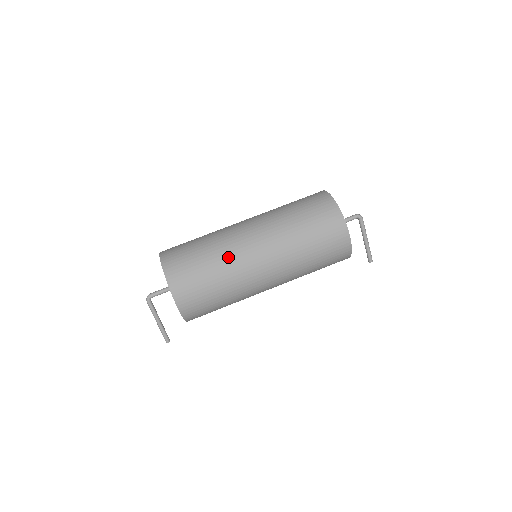
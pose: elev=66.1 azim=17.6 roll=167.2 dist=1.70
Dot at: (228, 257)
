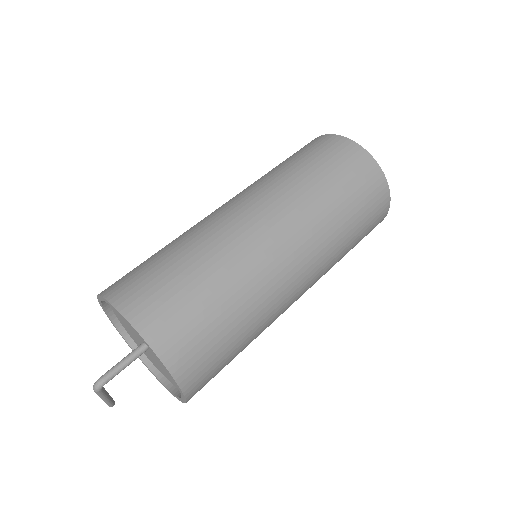
Dot at: (266, 306)
